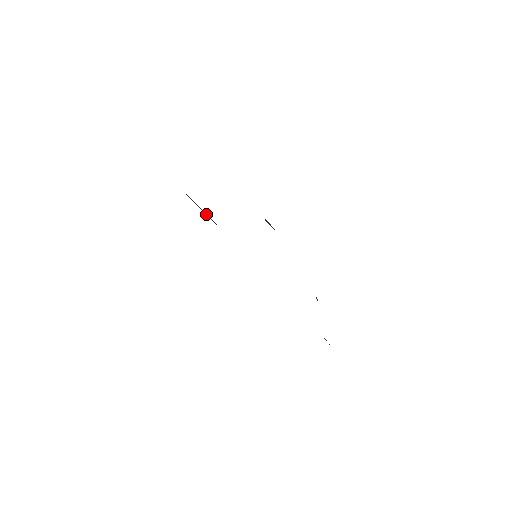
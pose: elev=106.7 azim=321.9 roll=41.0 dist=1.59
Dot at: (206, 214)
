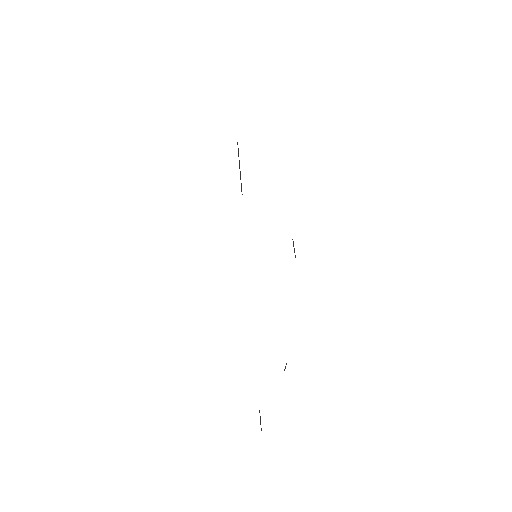
Dot at: (240, 176)
